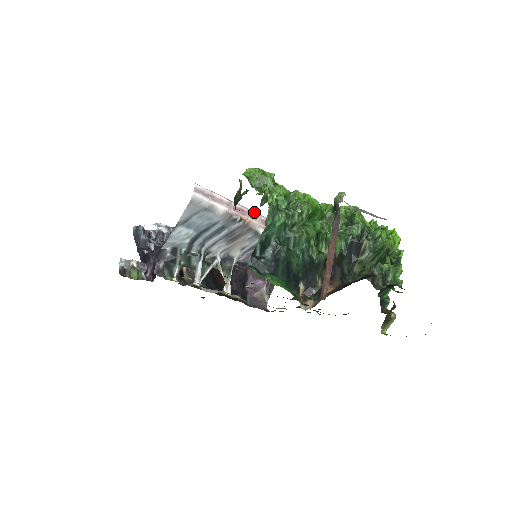
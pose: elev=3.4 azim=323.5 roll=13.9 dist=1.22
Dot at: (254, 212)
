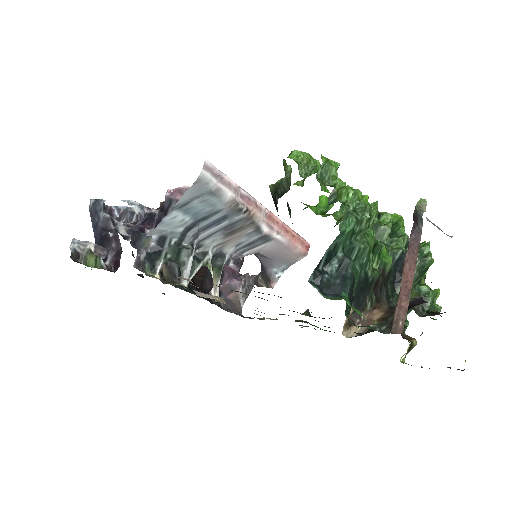
Dot at: (259, 203)
